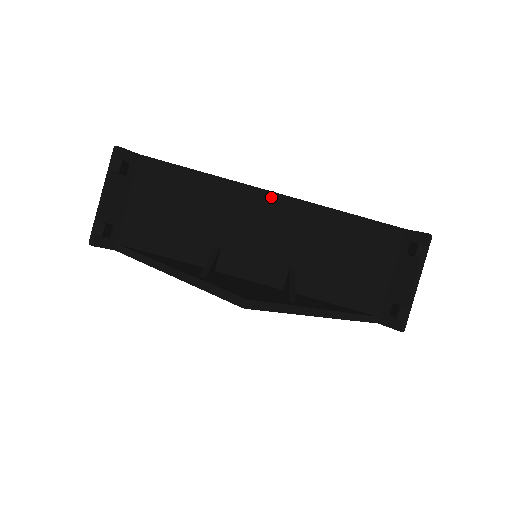
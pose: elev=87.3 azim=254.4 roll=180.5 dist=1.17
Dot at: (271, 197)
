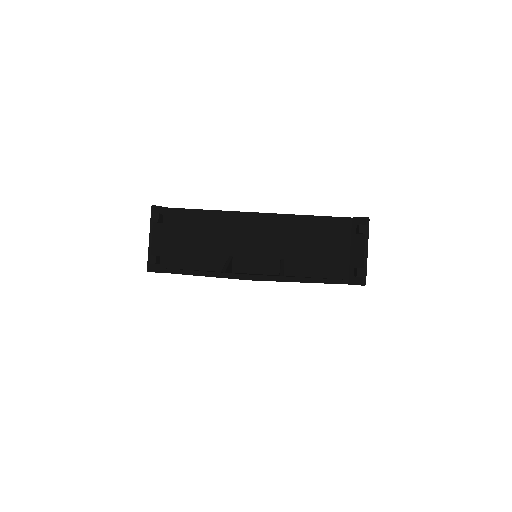
Dot at: (258, 216)
